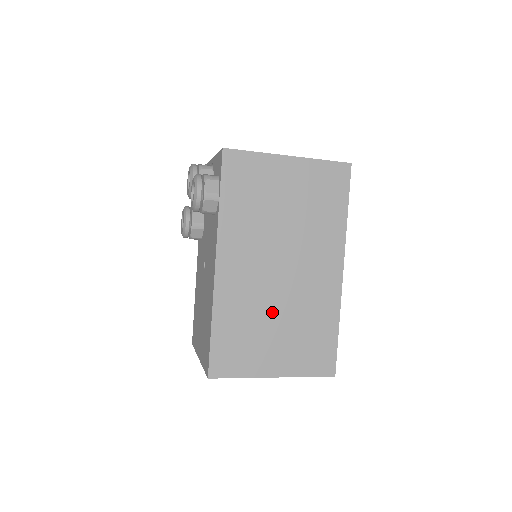
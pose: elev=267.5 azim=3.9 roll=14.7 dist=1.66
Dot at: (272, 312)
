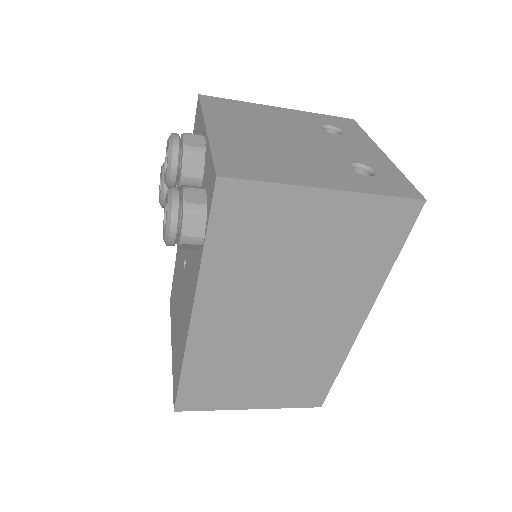
Dot at: (260, 360)
